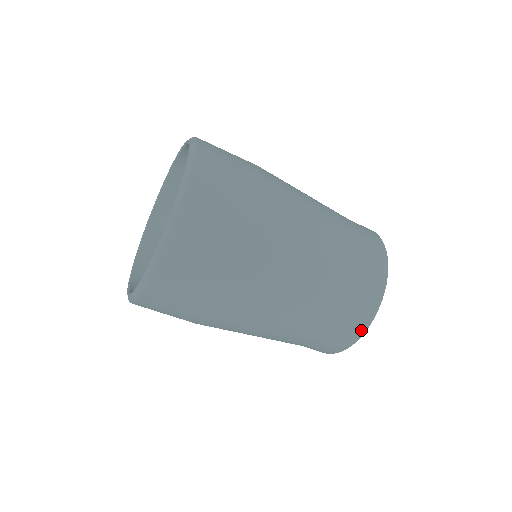
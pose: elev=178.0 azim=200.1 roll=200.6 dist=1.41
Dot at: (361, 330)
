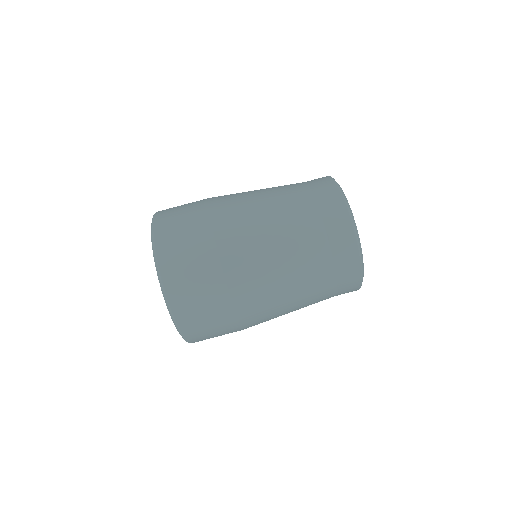
Dot at: (345, 215)
